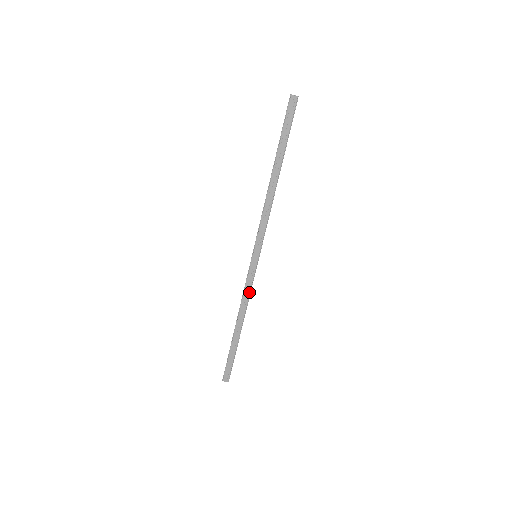
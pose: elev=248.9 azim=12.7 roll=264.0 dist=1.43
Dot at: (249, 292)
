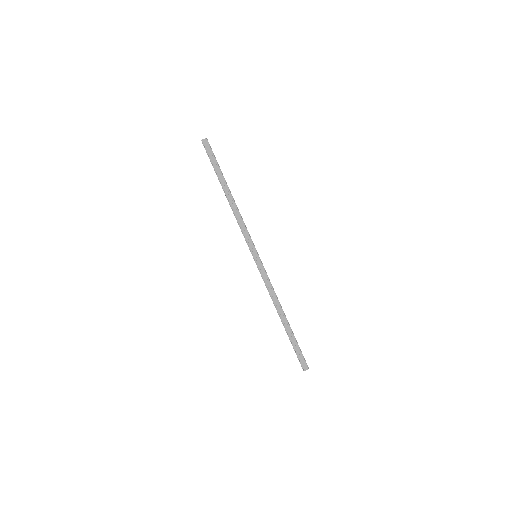
Dot at: (271, 285)
